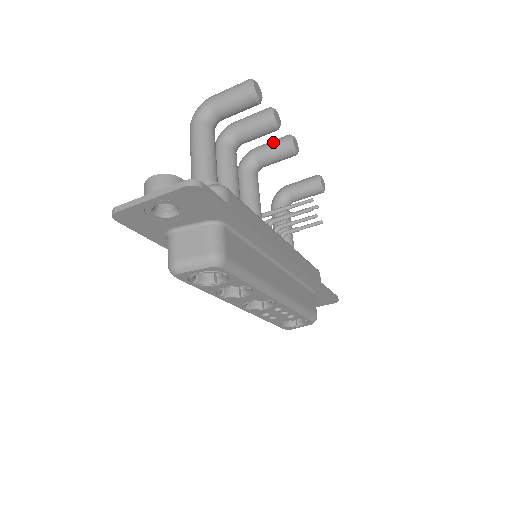
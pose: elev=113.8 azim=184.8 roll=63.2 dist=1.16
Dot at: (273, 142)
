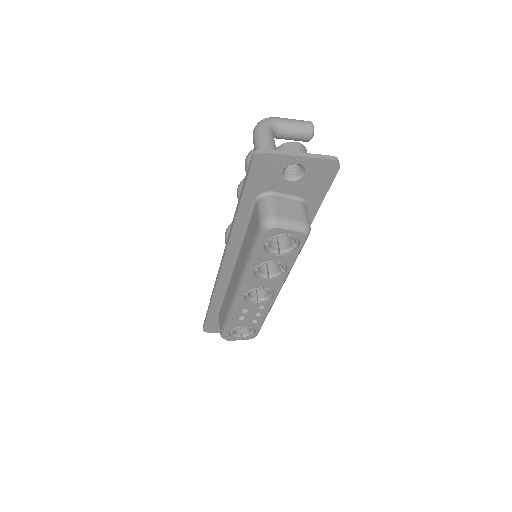
Dot at: occluded
